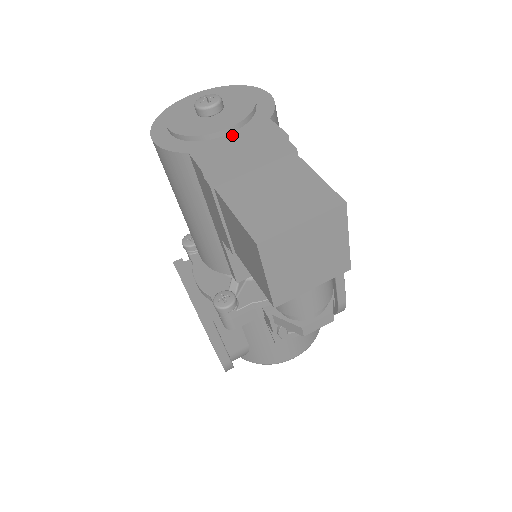
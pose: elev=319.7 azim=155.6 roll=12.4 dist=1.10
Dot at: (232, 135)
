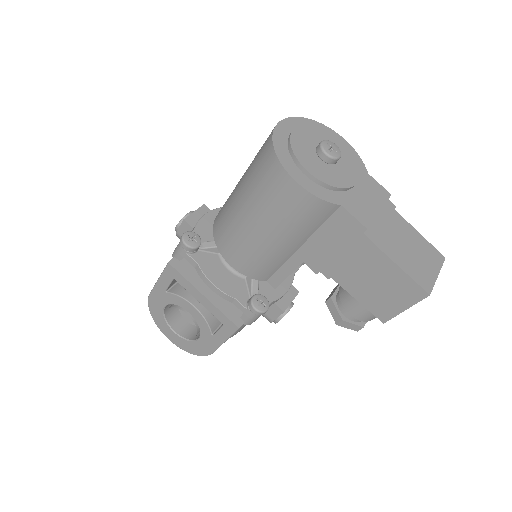
Dot at: (357, 188)
